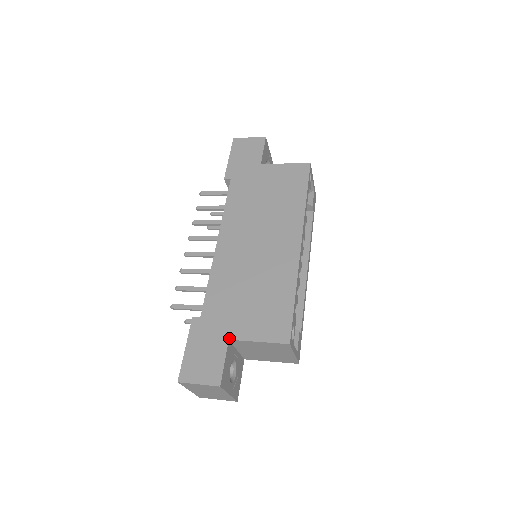
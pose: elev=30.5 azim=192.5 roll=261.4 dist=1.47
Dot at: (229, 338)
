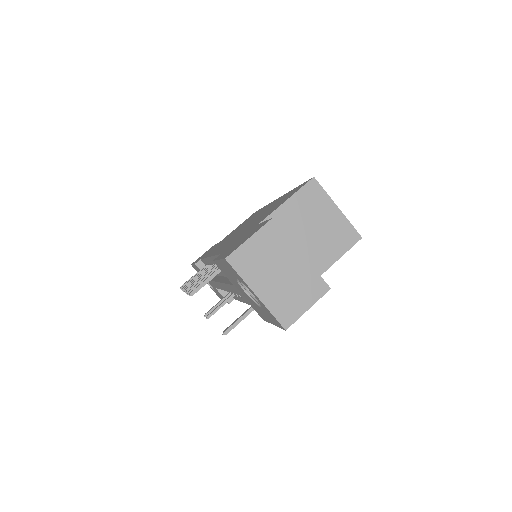
Dot at: (257, 224)
